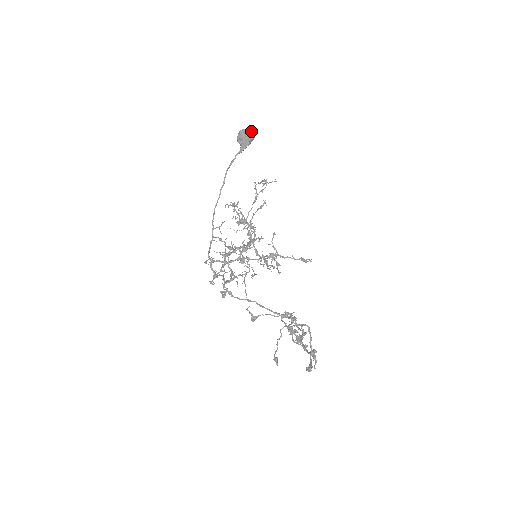
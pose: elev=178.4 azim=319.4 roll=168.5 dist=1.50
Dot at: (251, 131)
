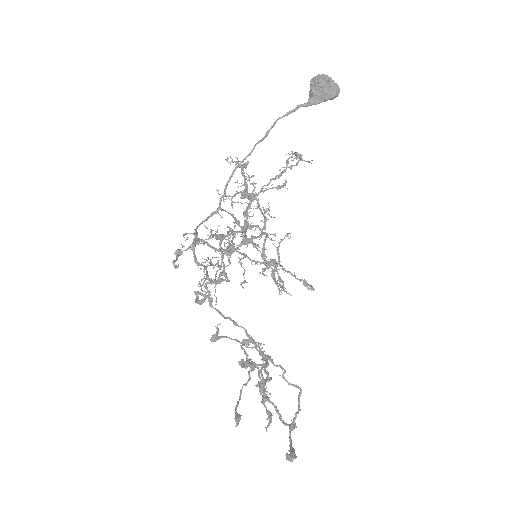
Dot at: (337, 85)
